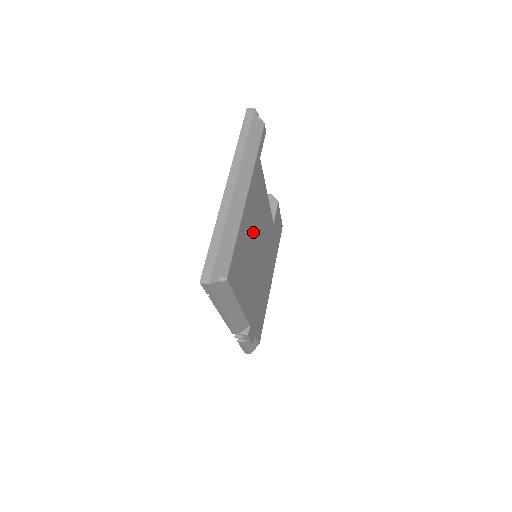
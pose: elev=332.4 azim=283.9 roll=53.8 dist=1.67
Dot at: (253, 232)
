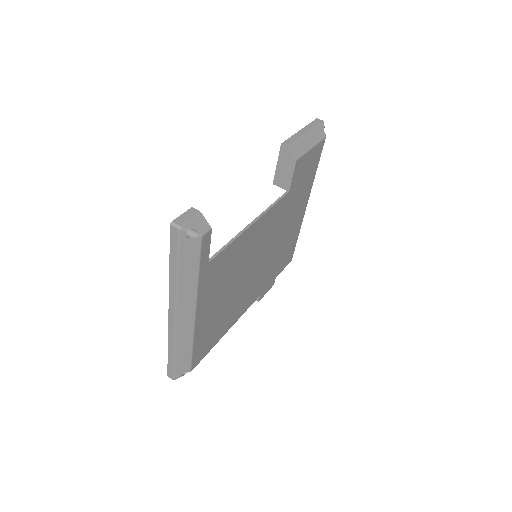
Dot at: (229, 289)
